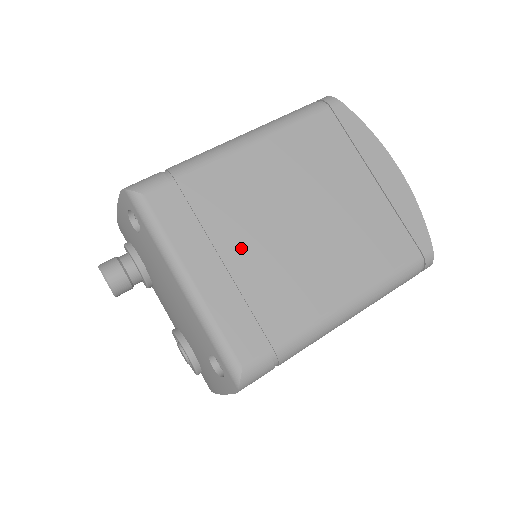
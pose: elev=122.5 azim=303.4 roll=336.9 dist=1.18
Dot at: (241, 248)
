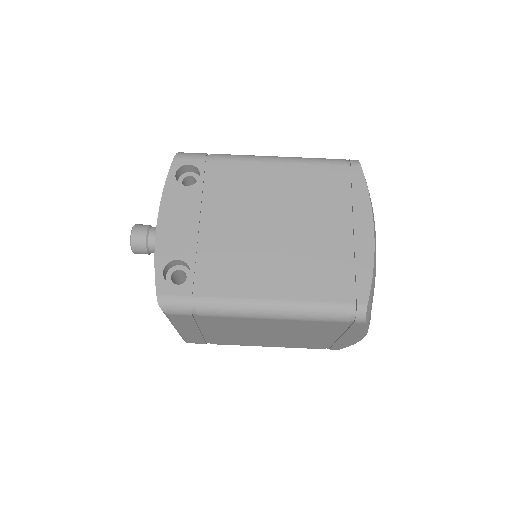
Dot at: (220, 332)
